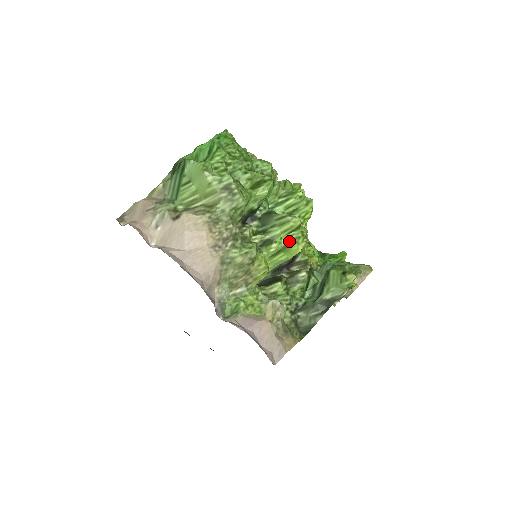
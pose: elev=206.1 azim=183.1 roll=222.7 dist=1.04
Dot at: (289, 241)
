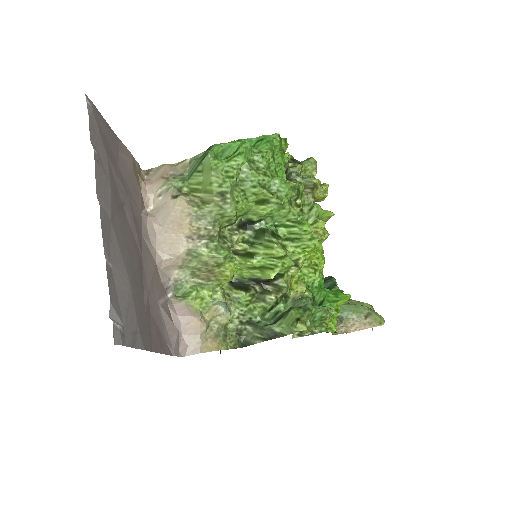
Dot at: (268, 264)
